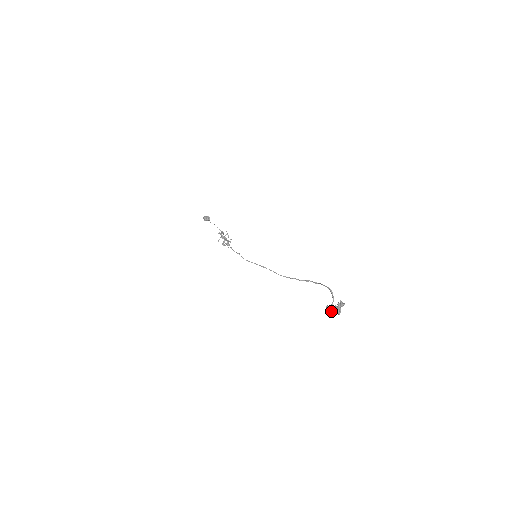
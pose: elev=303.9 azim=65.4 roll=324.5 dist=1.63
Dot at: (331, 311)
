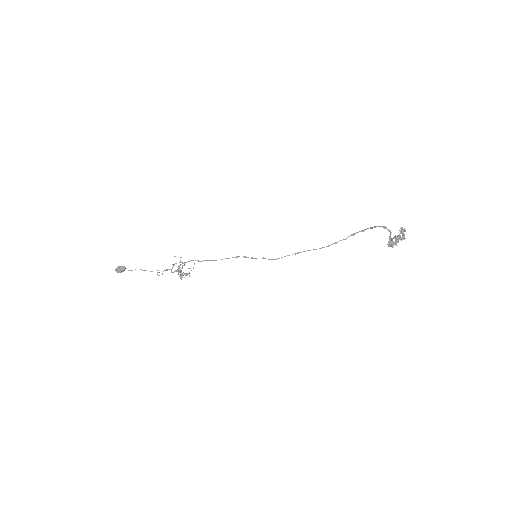
Dot at: (396, 242)
